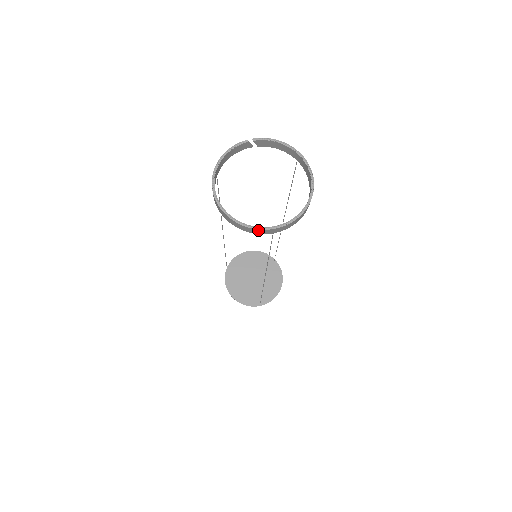
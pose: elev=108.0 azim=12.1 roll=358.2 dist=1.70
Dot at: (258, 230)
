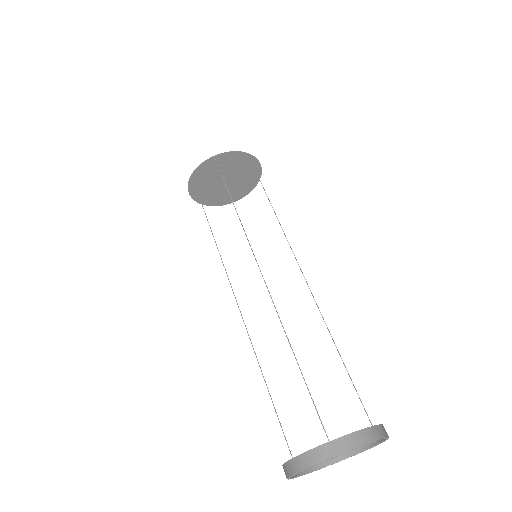
Dot at: occluded
